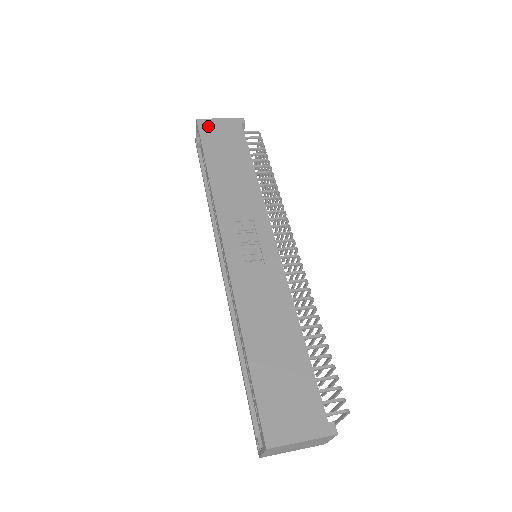
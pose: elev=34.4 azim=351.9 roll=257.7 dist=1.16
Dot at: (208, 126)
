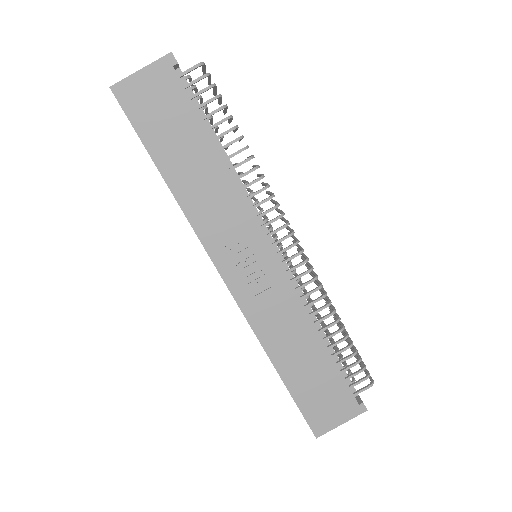
Dot at: (131, 95)
